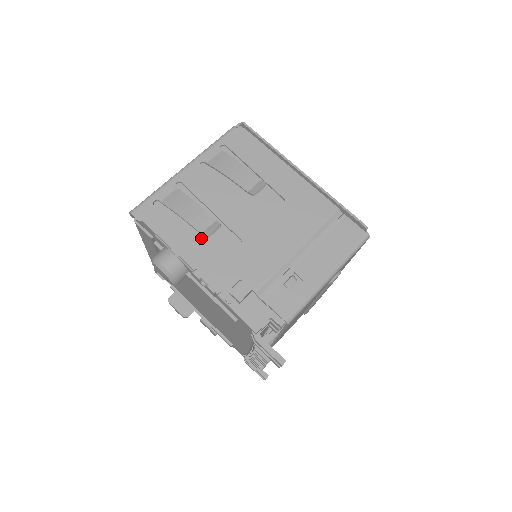
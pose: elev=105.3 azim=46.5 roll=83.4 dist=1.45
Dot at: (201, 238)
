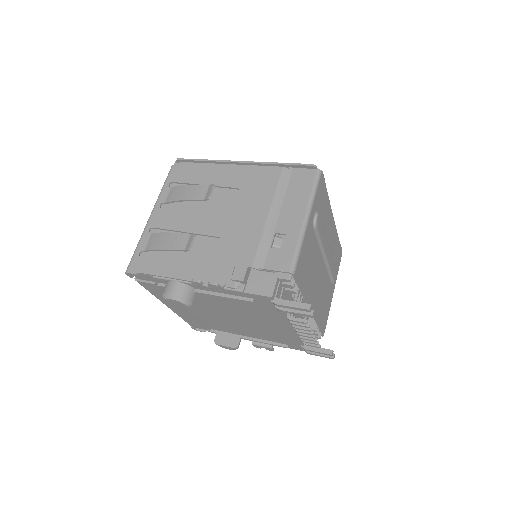
Dot at: (189, 256)
